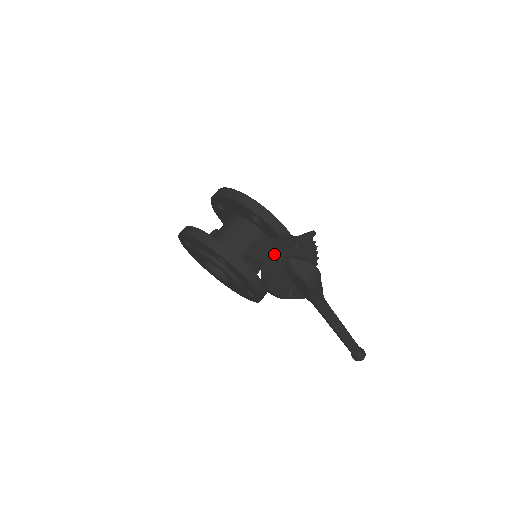
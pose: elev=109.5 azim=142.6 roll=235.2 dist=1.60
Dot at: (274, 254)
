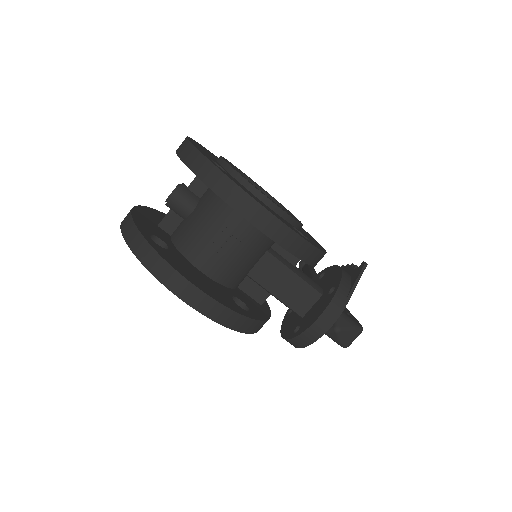
Dot at: (323, 334)
